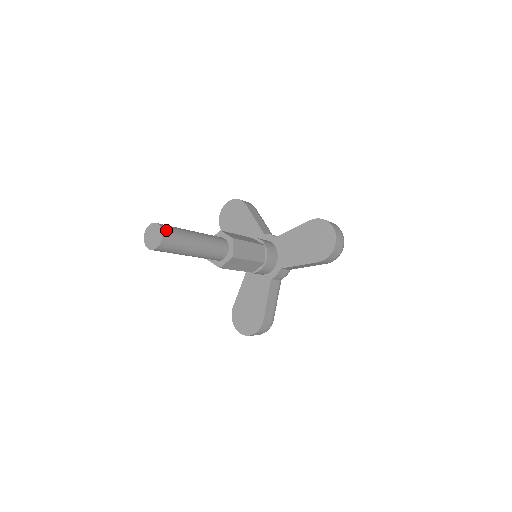
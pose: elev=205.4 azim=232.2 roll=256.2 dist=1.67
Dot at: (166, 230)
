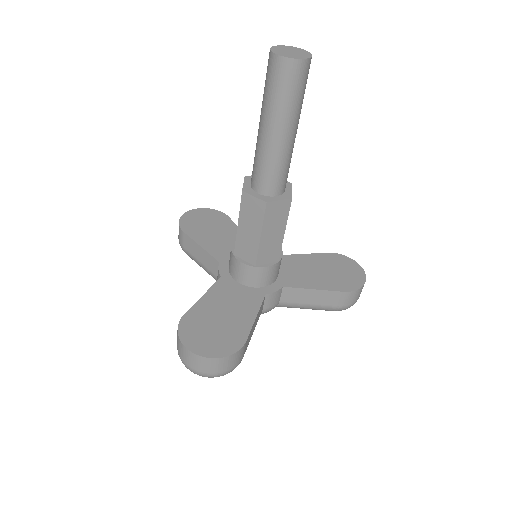
Dot at: occluded
